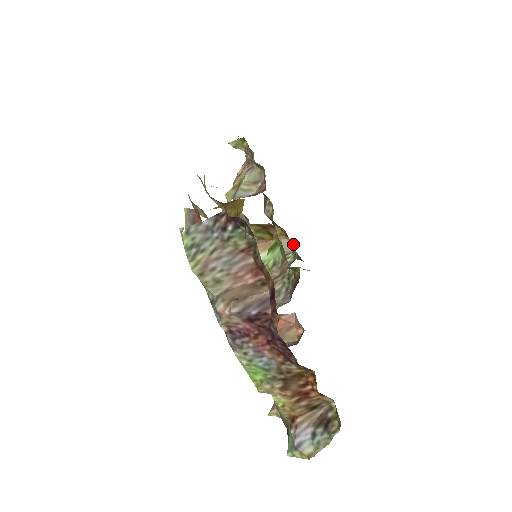
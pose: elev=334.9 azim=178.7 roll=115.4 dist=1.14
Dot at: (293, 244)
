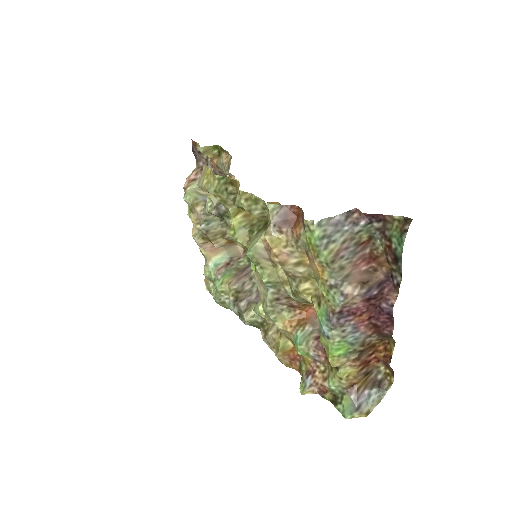
Dot at: (243, 249)
